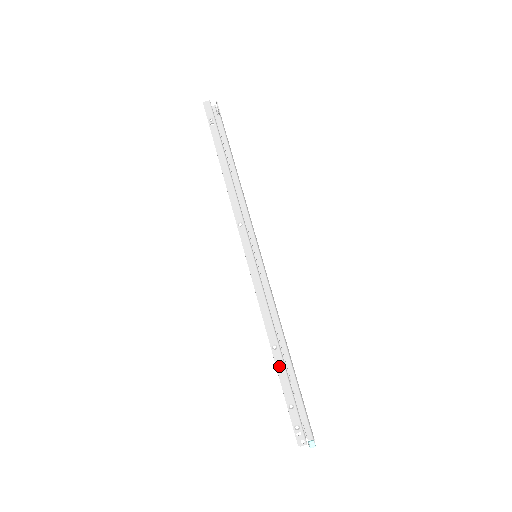
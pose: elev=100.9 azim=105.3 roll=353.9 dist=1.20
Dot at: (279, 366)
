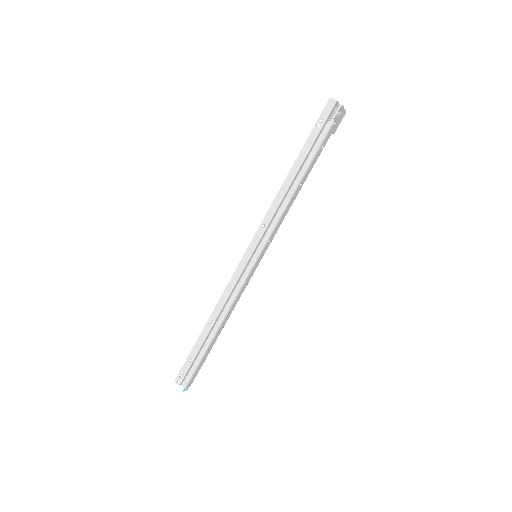
Dot at: (203, 334)
